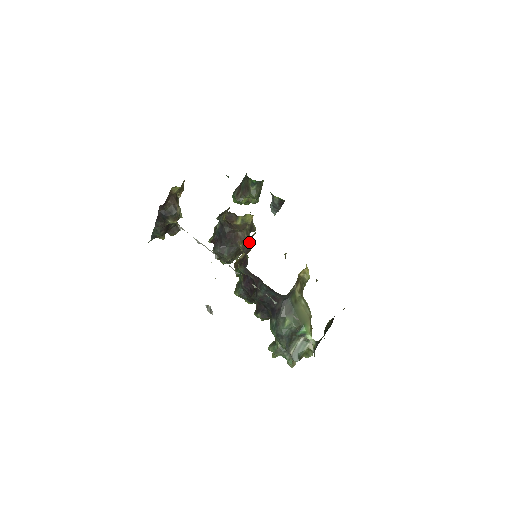
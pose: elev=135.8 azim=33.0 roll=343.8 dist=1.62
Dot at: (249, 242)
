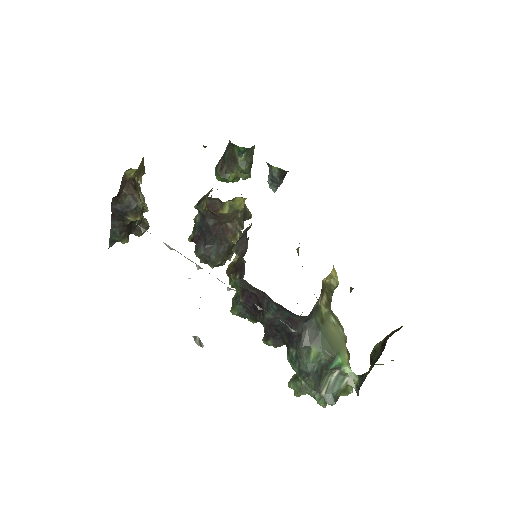
Dot at: (244, 239)
